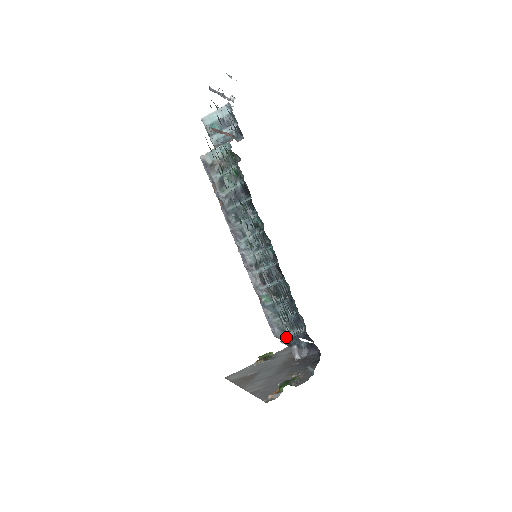
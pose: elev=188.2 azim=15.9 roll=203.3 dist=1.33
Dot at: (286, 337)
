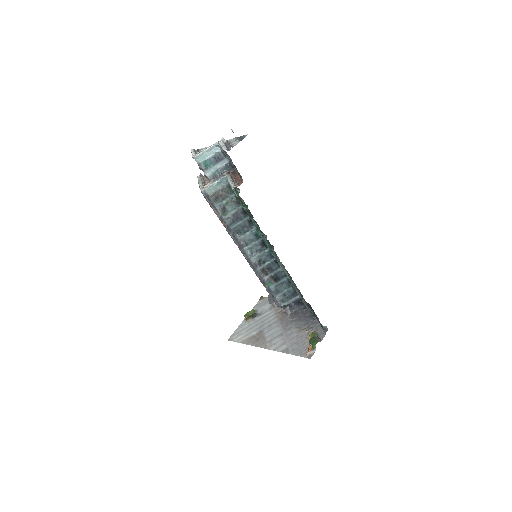
Dot at: occluded
